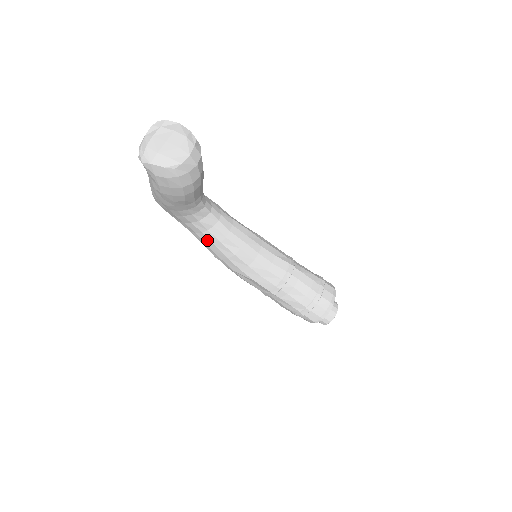
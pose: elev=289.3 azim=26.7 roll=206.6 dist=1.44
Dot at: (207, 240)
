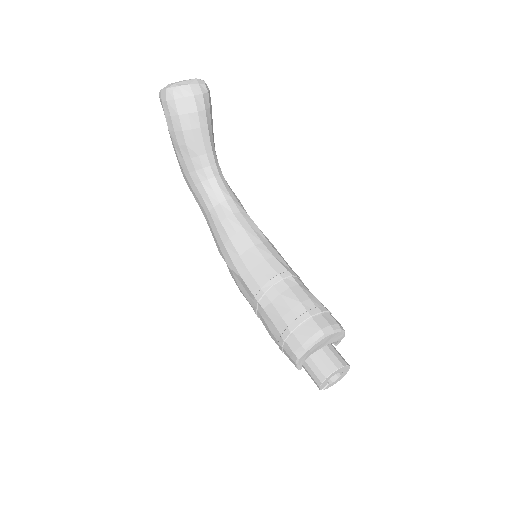
Dot at: (212, 222)
